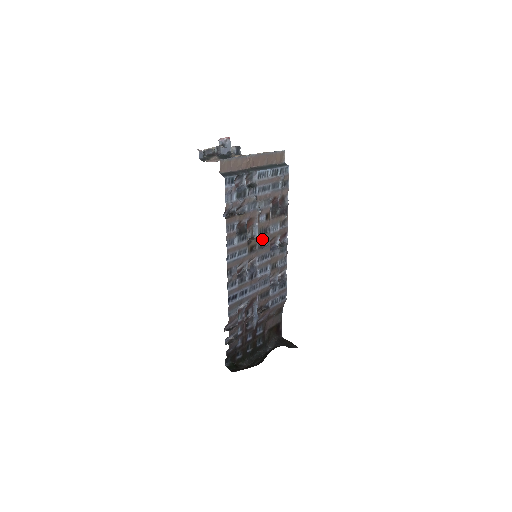
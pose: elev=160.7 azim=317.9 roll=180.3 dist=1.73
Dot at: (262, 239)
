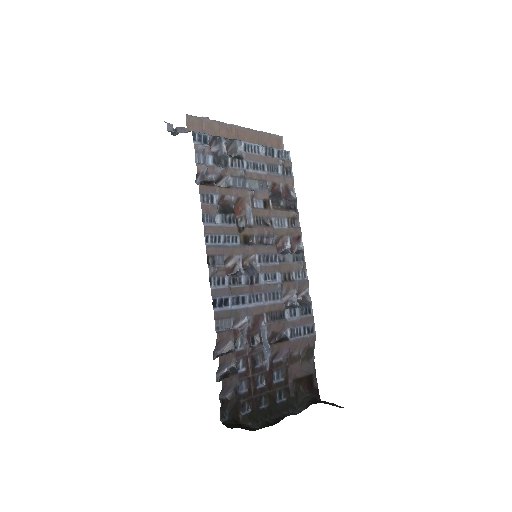
Dot at: (261, 232)
